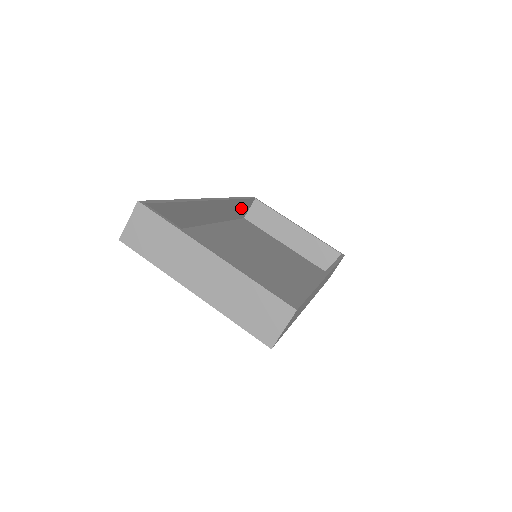
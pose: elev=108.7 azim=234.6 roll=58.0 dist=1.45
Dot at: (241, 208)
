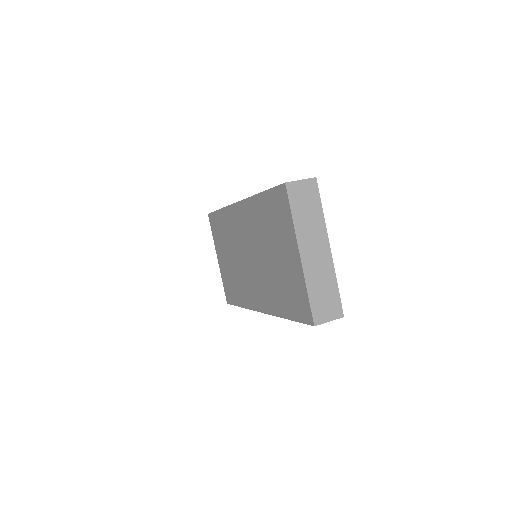
Dot at: occluded
